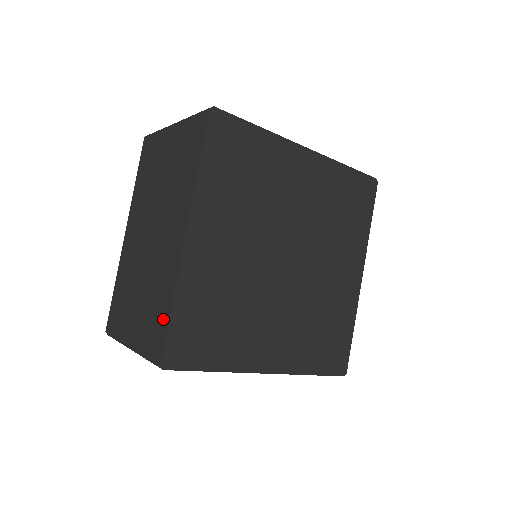
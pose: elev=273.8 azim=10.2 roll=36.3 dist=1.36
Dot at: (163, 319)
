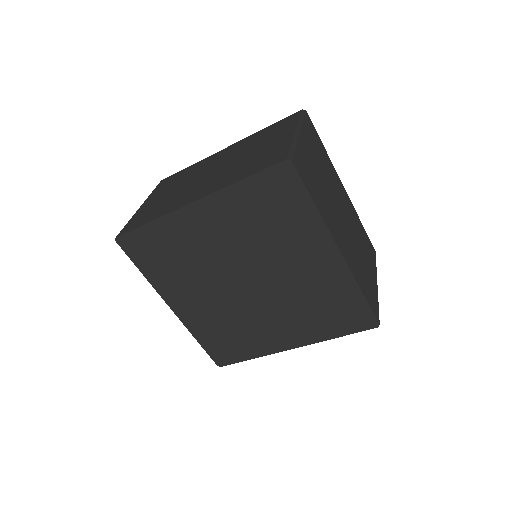
Dot at: (143, 221)
